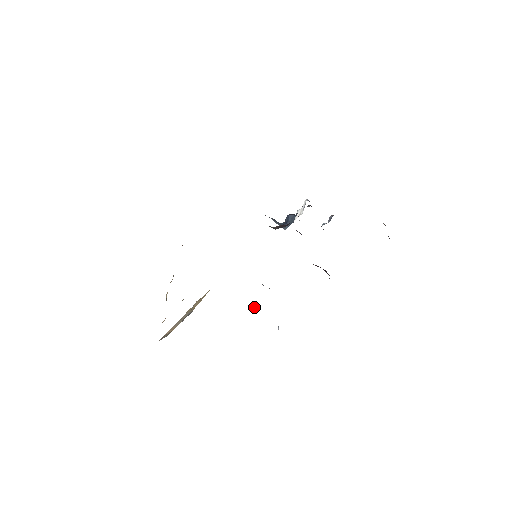
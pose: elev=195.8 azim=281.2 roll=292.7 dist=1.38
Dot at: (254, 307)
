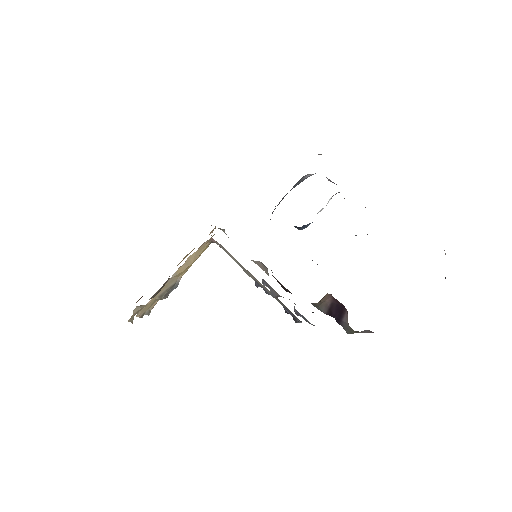
Dot at: (255, 283)
